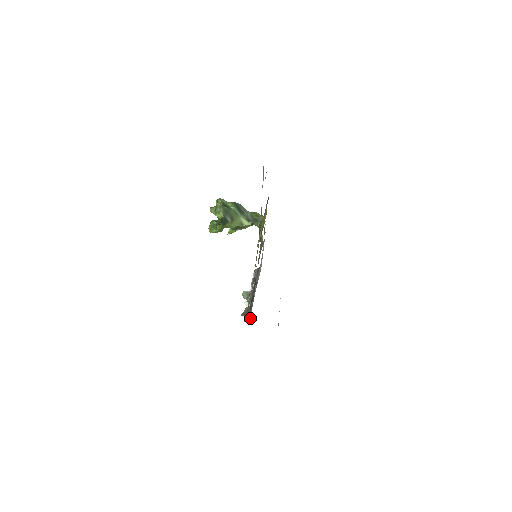
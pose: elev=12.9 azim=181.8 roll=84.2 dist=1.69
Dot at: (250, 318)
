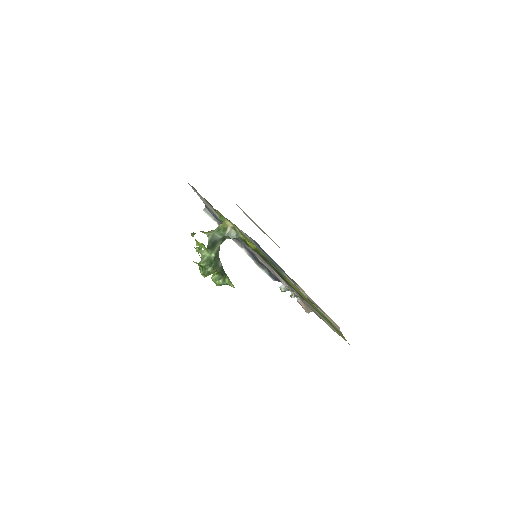
Dot at: occluded
